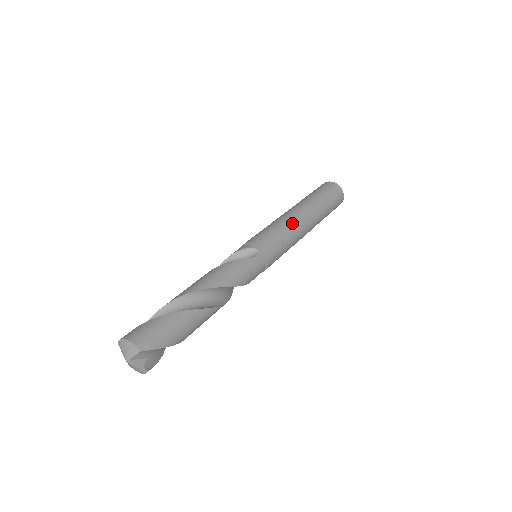
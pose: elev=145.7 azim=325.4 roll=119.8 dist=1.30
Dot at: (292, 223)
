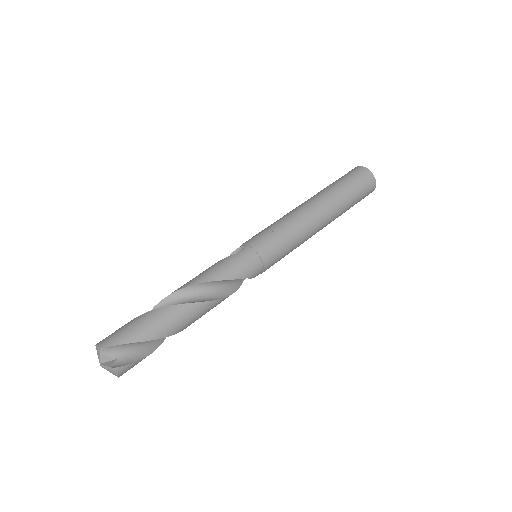
Dot at: (291, 214)
